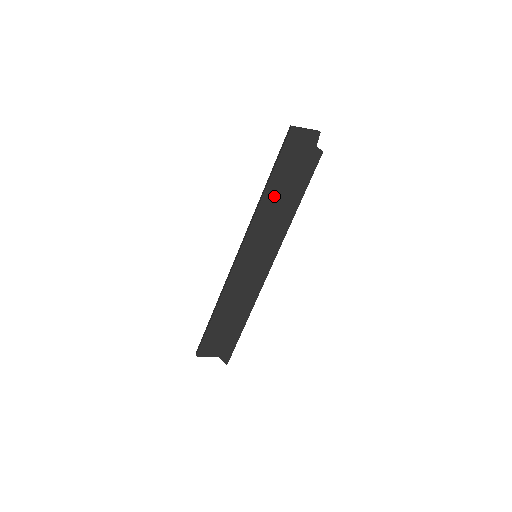
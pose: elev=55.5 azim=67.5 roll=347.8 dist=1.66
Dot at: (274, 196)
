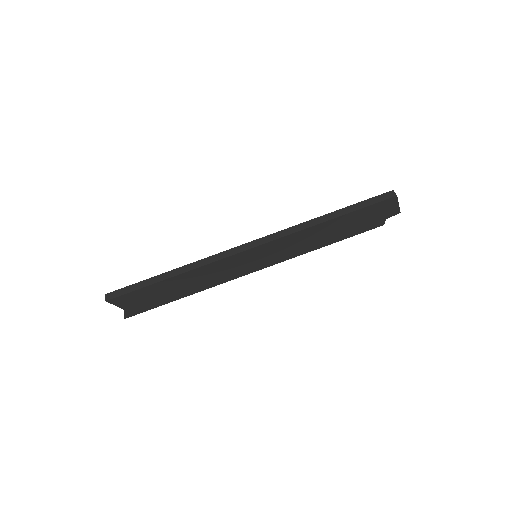
Dot at: (326, 229)
